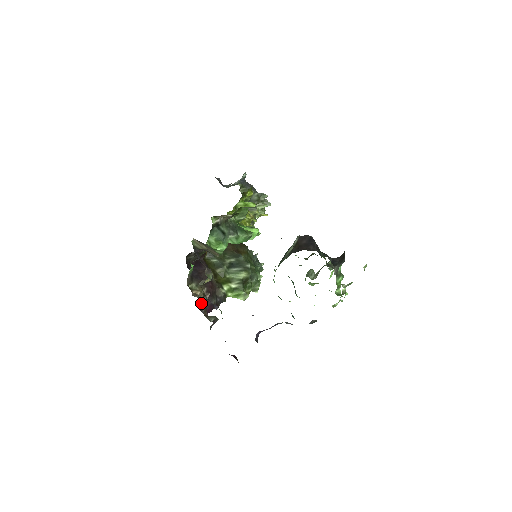
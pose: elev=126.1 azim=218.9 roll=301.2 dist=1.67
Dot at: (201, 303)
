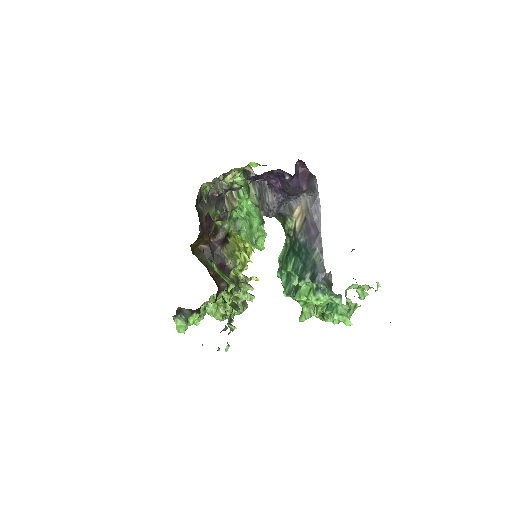
Dot at: occluded
